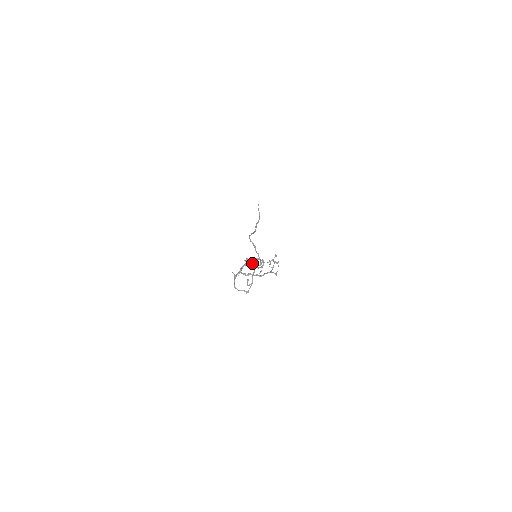
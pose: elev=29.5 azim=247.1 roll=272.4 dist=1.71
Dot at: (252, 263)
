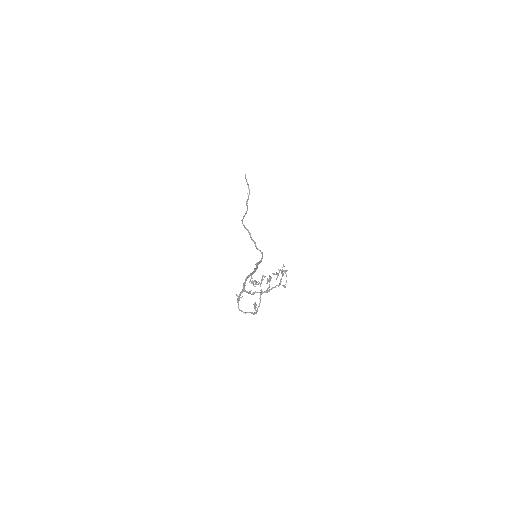
Dot at: occluded
